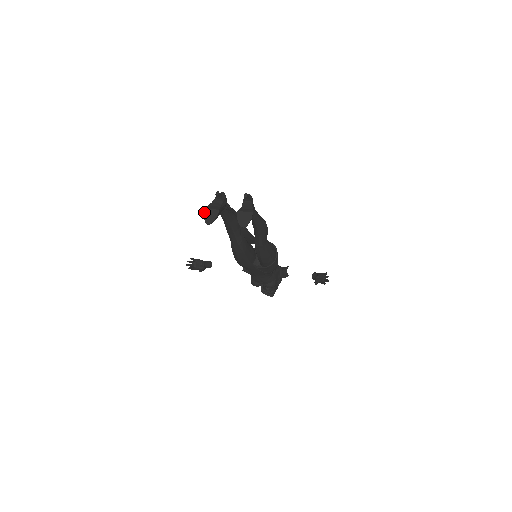
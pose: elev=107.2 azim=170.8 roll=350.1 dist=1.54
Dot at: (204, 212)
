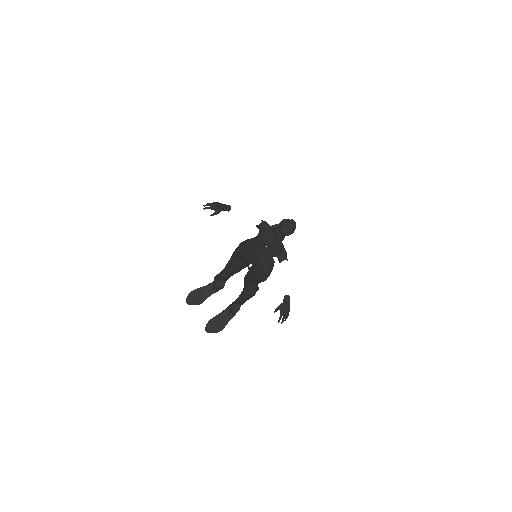
Dot at: (192, 292)
